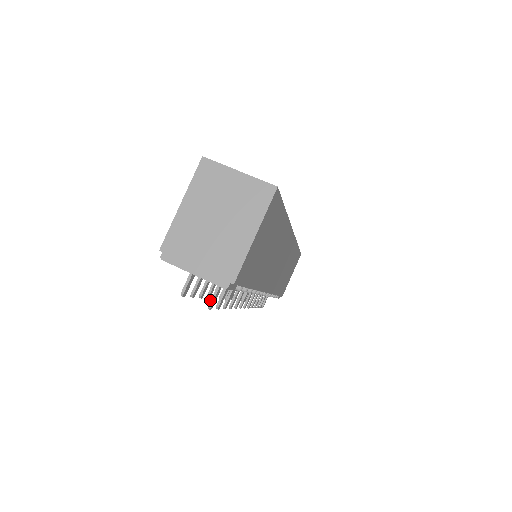
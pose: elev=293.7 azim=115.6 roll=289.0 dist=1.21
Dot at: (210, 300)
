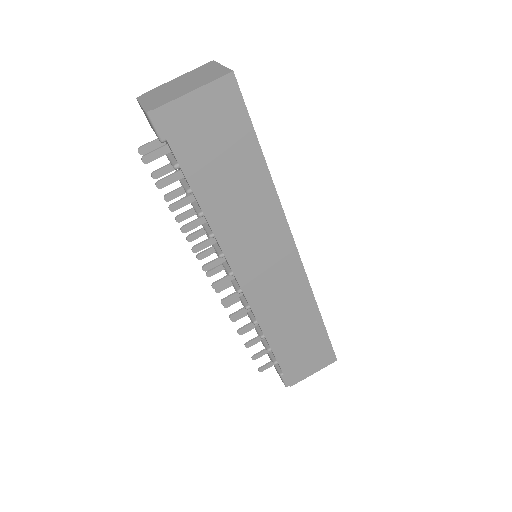
Dot at: (147, 153)
